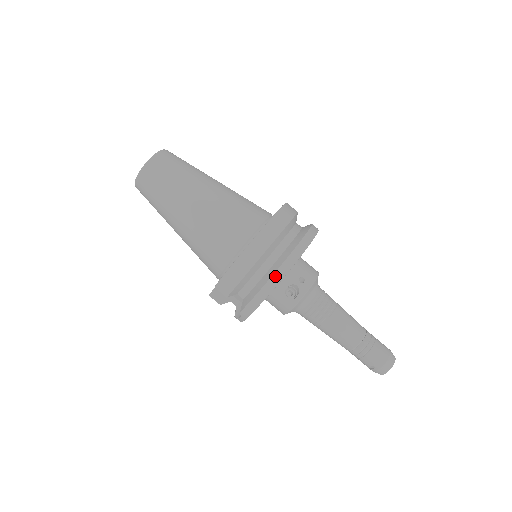
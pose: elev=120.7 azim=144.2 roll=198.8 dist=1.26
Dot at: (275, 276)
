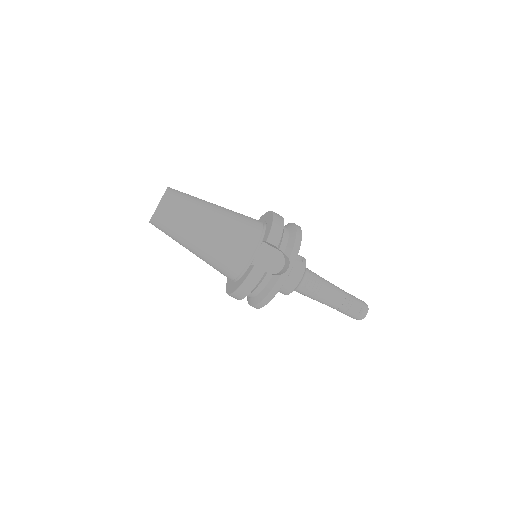
Dot at: (297, 227)
